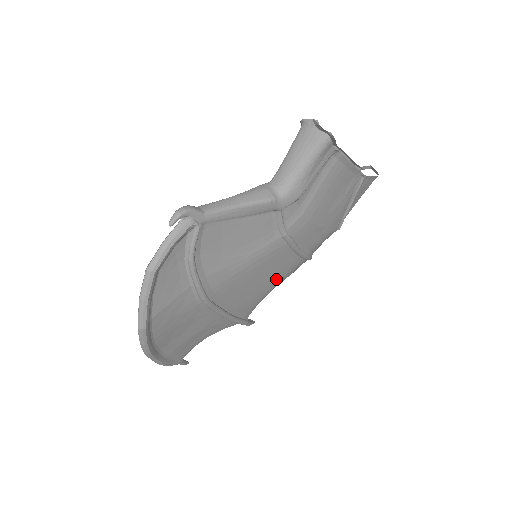
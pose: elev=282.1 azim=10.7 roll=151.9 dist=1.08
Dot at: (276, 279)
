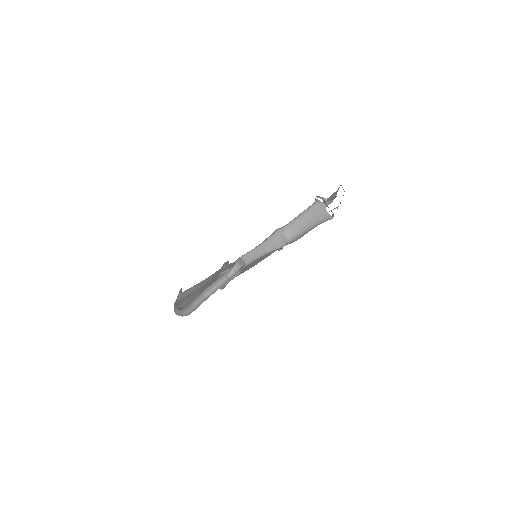
Dot at: occluded
